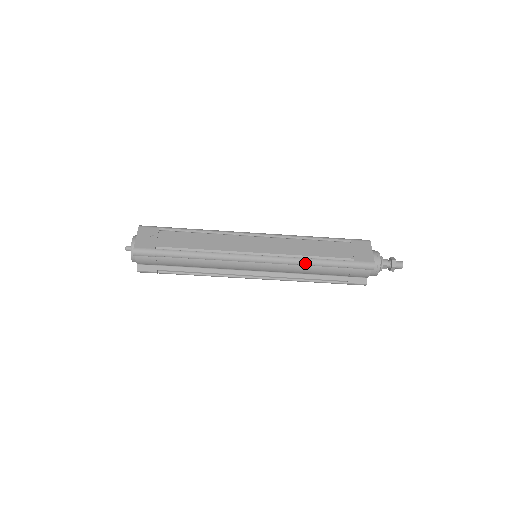
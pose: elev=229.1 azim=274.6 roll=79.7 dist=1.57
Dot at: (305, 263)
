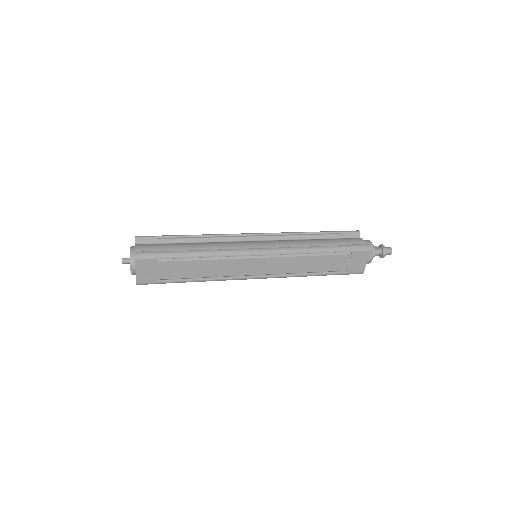
Dot at: occluded
